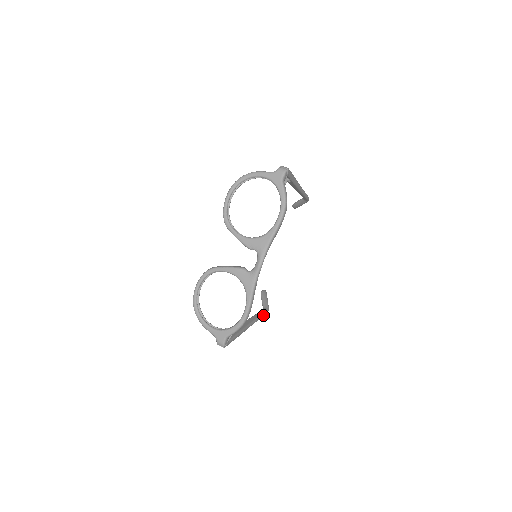
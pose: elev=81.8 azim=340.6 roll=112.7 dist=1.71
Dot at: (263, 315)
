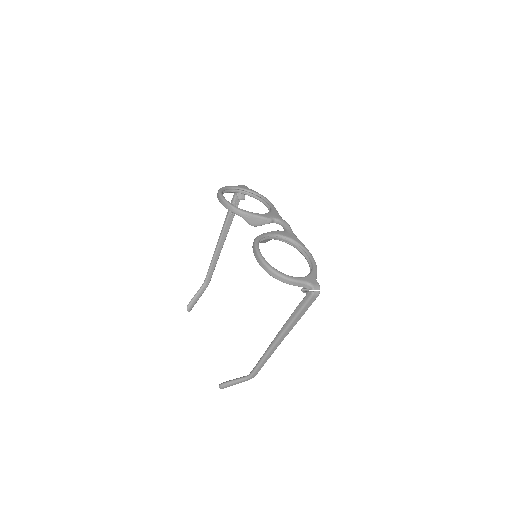
Dot at: occluded
